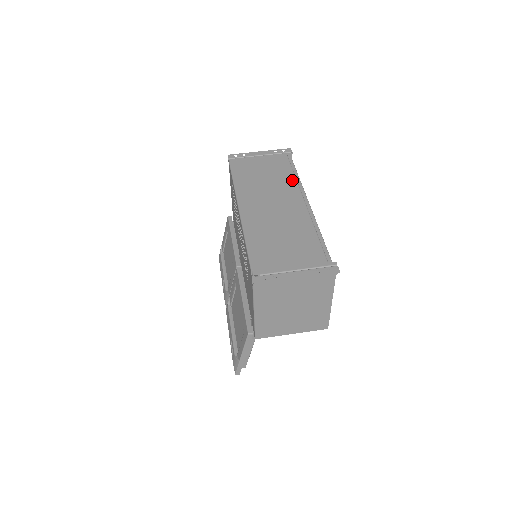
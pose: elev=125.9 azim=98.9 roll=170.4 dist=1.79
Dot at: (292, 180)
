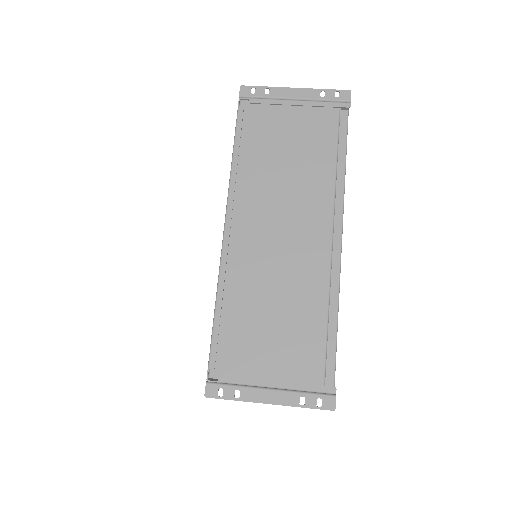
Dot at: (328, 177)
